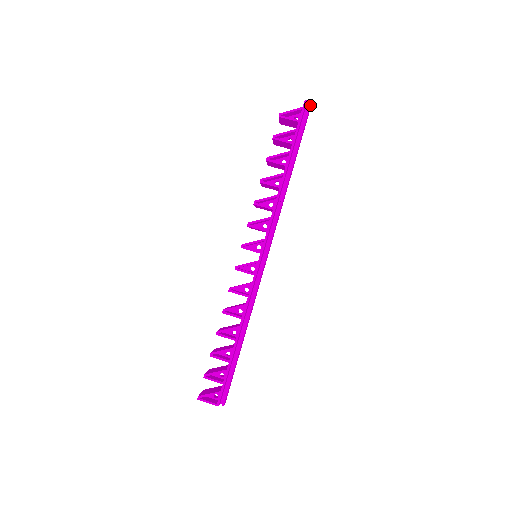
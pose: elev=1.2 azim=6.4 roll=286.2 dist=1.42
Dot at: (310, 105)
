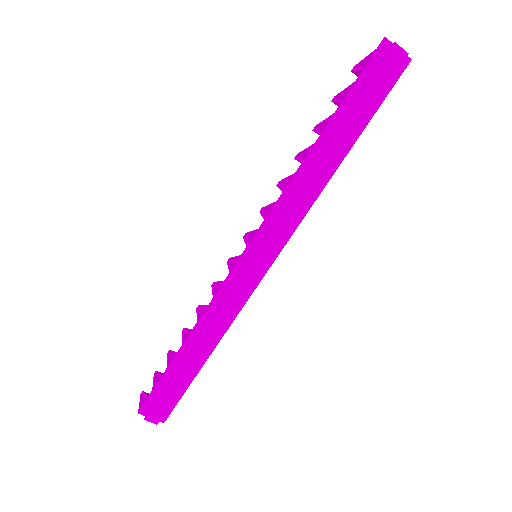
Dot at: (395, 45)
